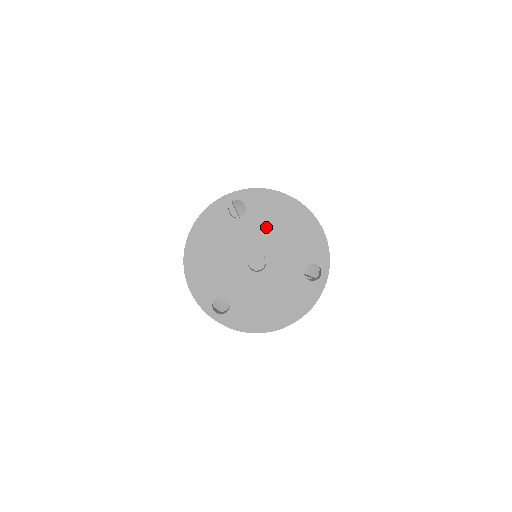
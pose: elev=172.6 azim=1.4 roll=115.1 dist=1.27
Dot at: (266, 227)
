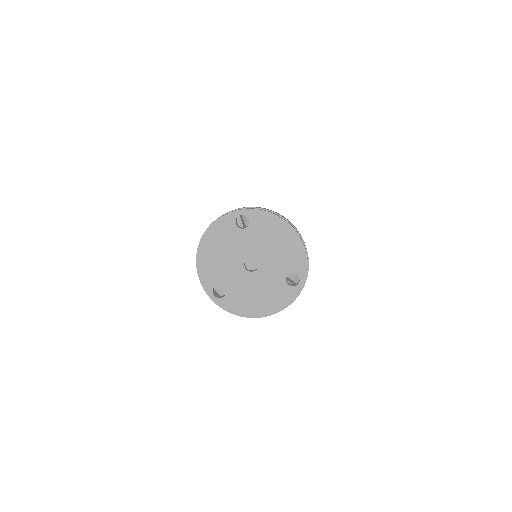
Dot at: (262, 239)
